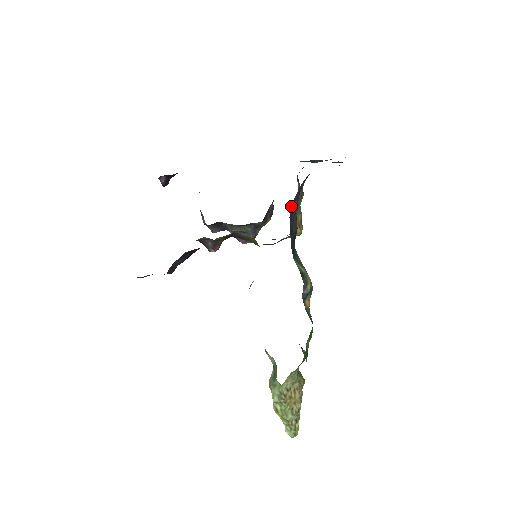
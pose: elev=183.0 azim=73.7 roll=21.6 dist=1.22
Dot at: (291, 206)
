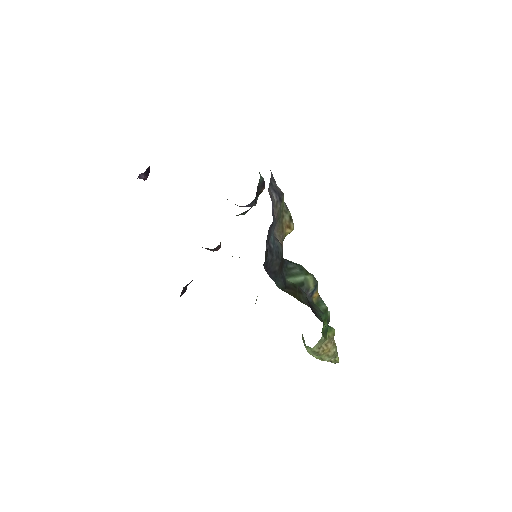
Dot at: (263, 264)
